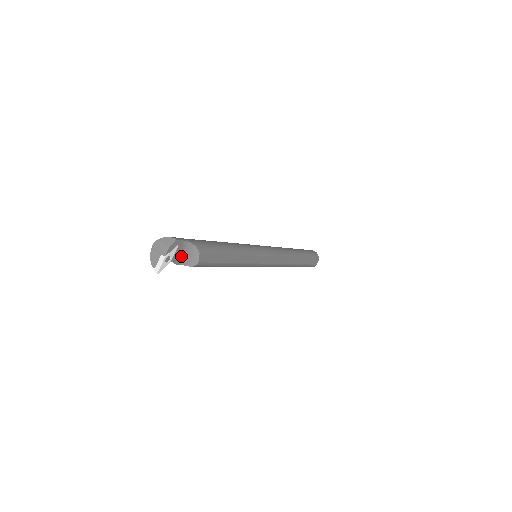
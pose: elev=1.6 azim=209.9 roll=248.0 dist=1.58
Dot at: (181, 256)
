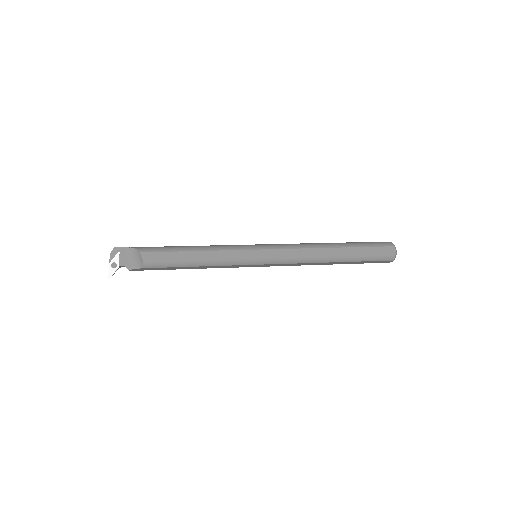
Dot at: (130, 262)
